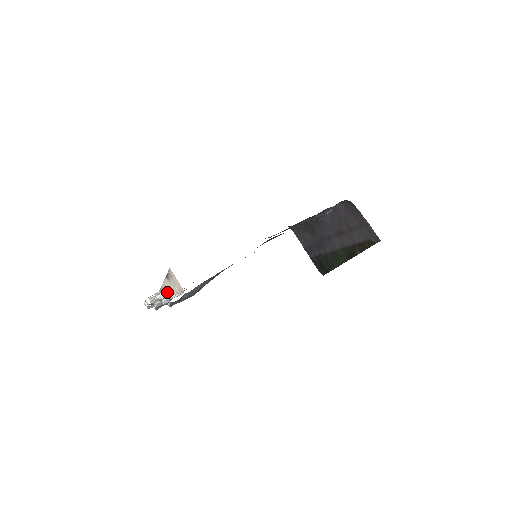
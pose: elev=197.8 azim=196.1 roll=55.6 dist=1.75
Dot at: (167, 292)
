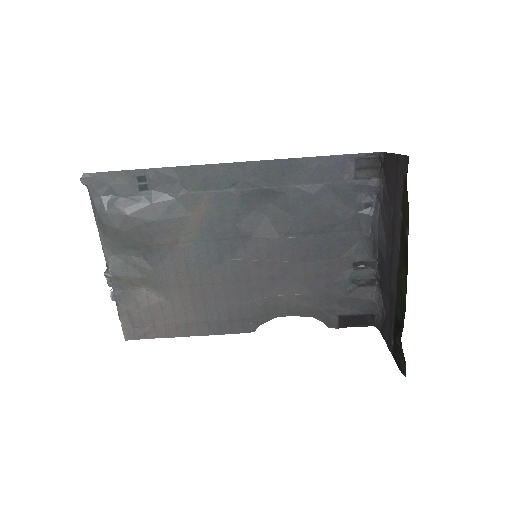
Dot at: occluded
